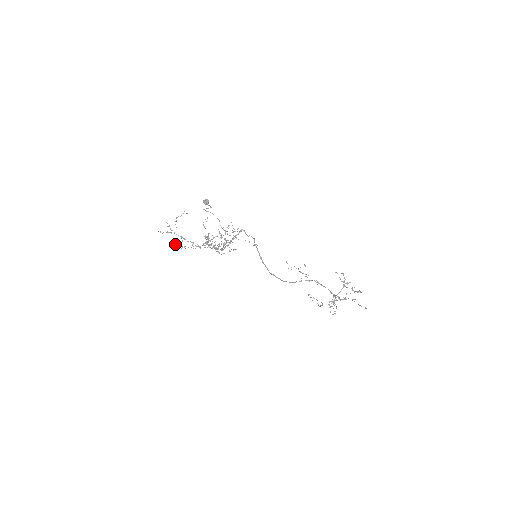
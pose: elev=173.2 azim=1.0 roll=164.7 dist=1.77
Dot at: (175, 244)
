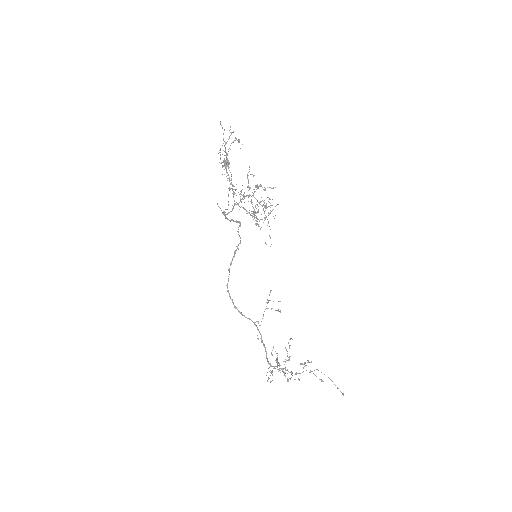
Dot at: occluded
